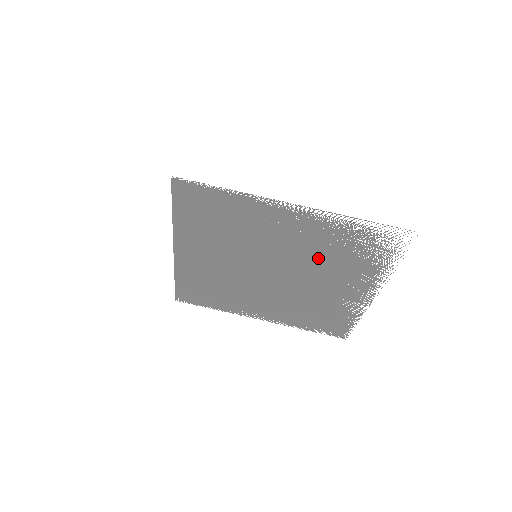
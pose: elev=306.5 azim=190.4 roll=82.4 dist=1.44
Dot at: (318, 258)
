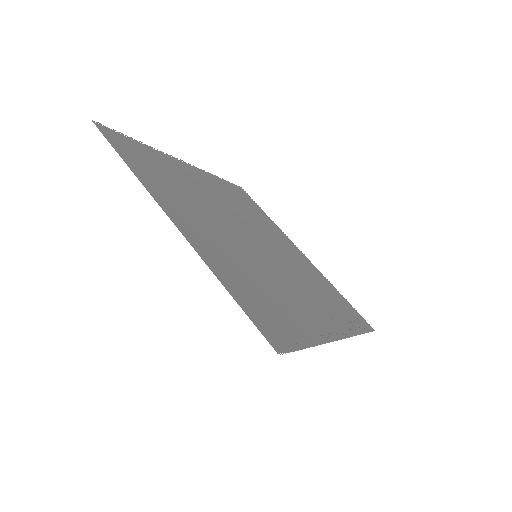
Dot at: (301, 277)
